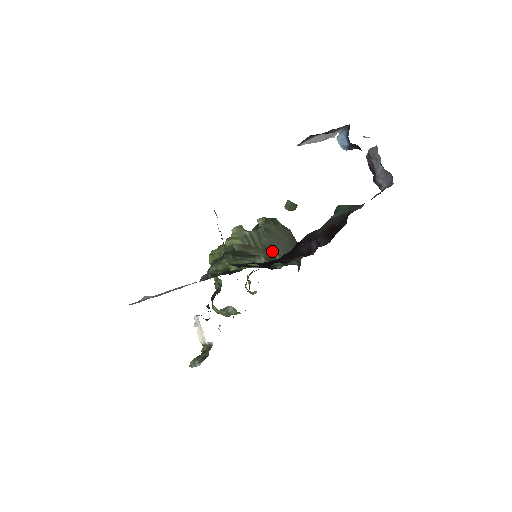
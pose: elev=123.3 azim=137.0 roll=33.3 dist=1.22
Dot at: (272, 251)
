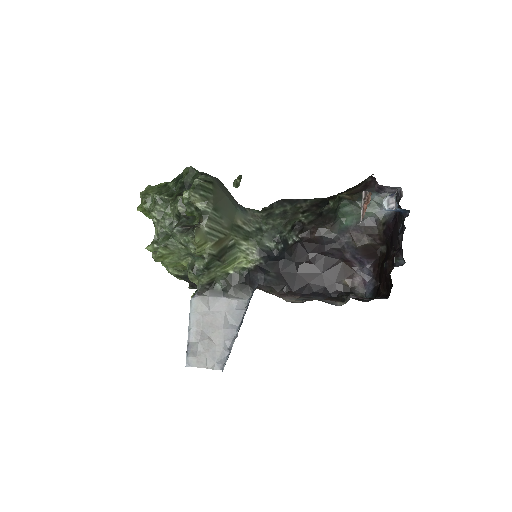
Dot at: (239, 227)
